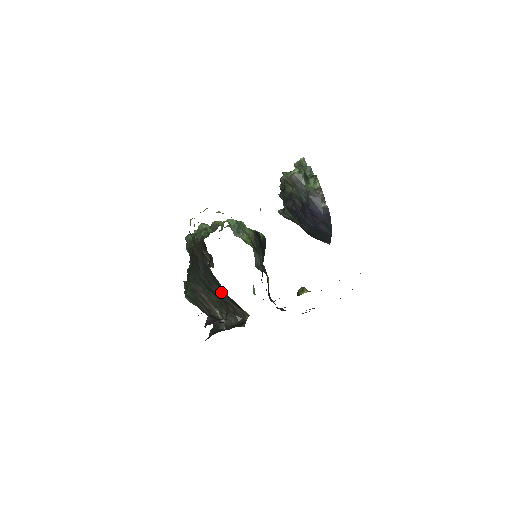
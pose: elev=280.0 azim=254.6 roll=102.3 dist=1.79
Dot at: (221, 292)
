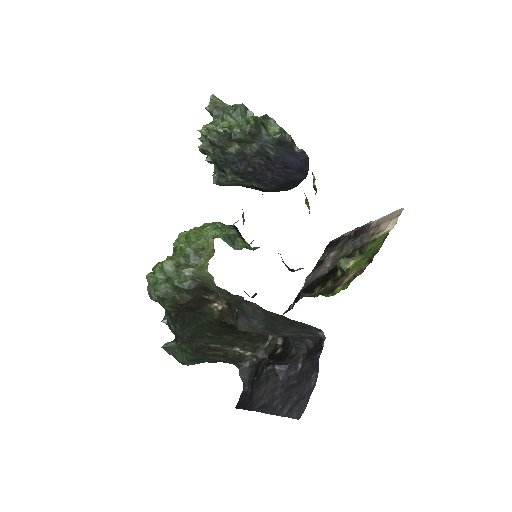
Dot at: (305, 332)
